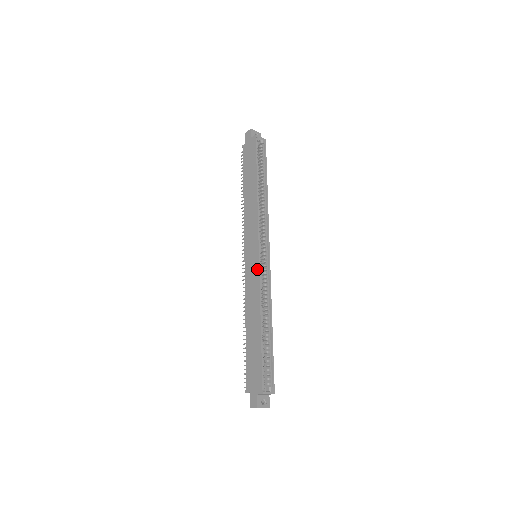
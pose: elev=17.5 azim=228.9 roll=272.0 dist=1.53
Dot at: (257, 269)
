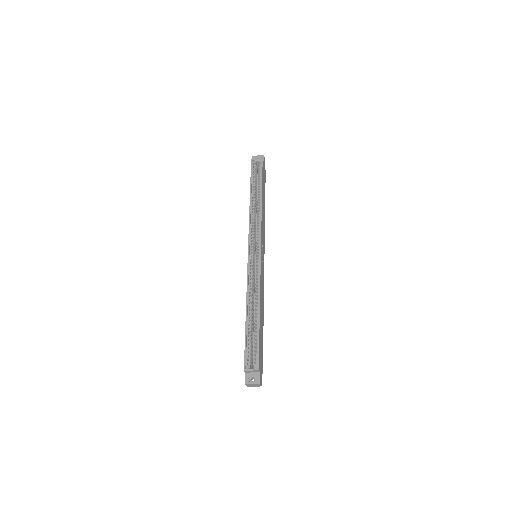
Dot at: (248, 266)
